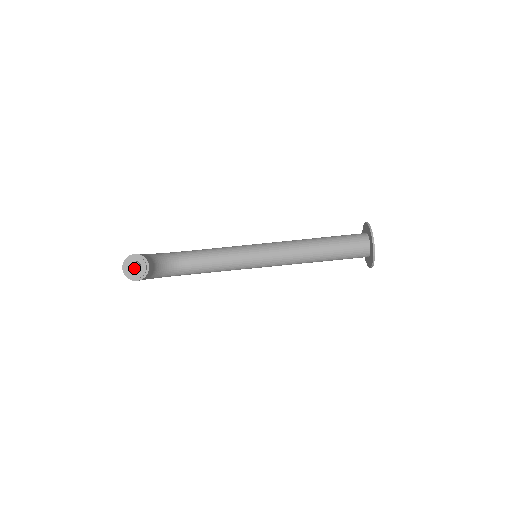
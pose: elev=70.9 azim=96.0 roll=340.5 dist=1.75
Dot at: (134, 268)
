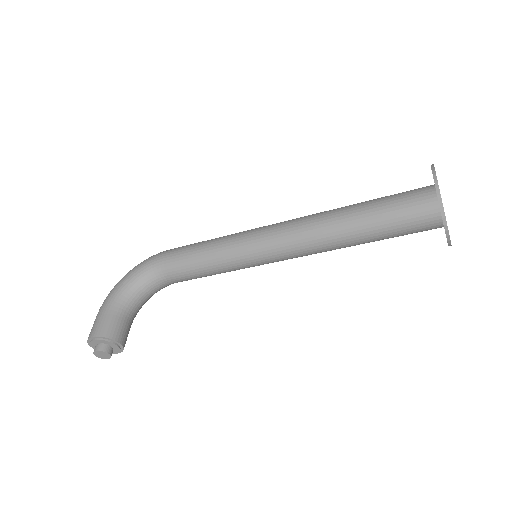
Dot at: (103, 355)
